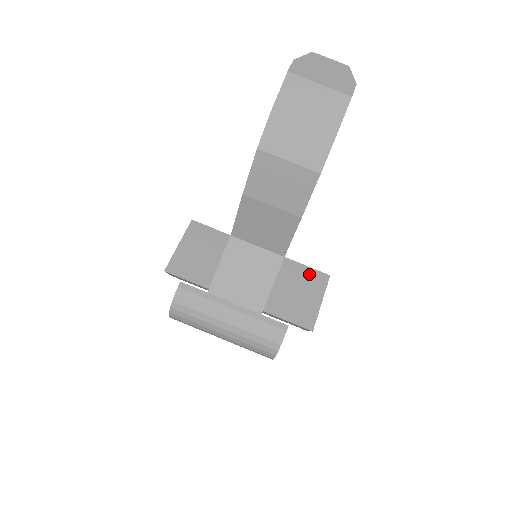
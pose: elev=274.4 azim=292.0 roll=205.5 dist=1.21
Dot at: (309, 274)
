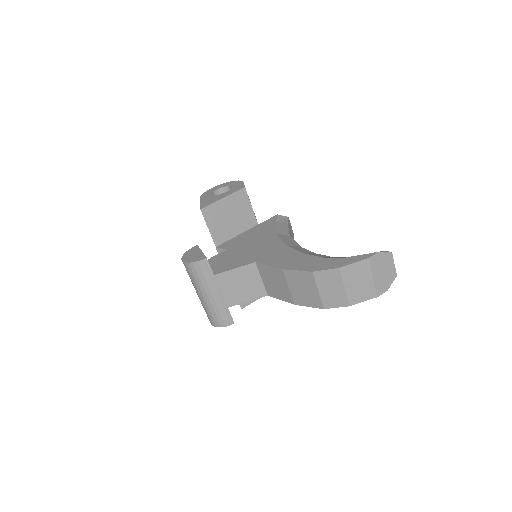
Dot at: occluded
